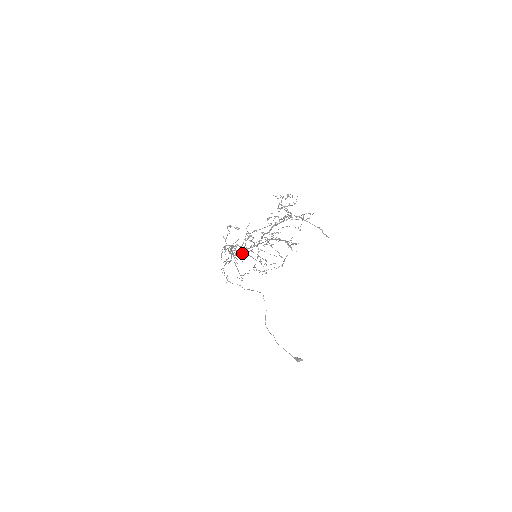
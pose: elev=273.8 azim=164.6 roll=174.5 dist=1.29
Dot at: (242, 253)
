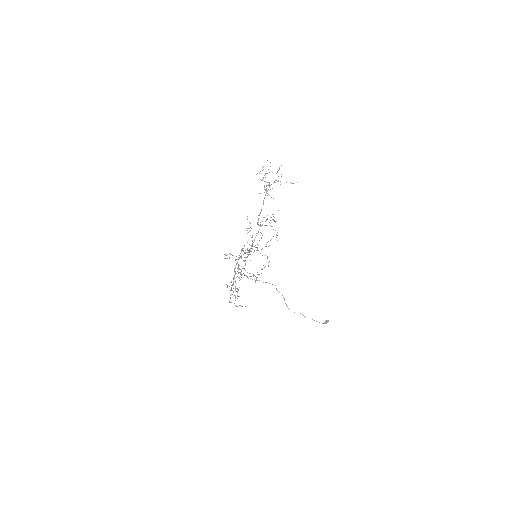
Dot at: occluded
